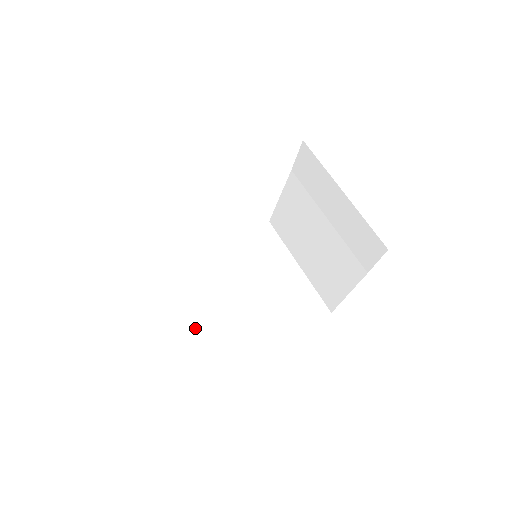
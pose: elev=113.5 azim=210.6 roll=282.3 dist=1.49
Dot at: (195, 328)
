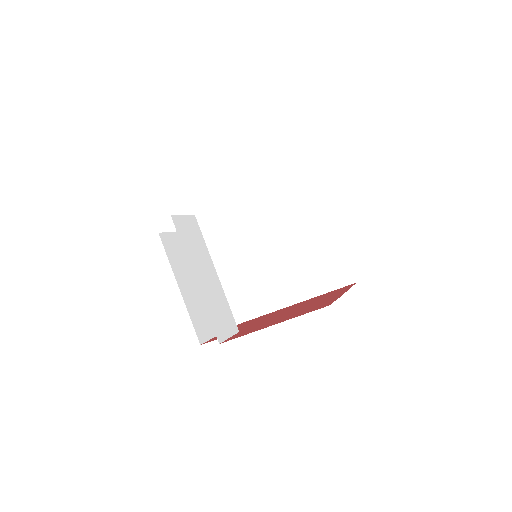
Dot at: (237, 283)
